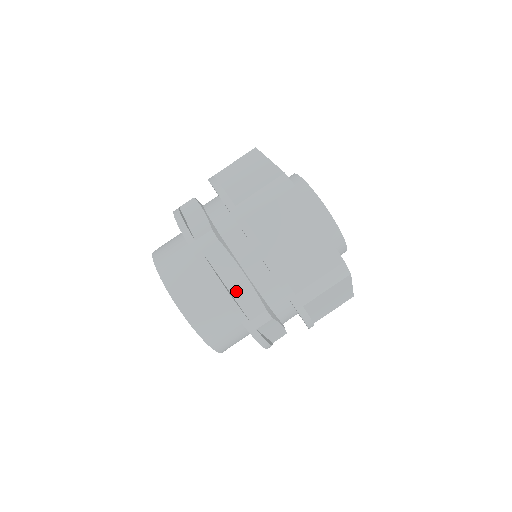
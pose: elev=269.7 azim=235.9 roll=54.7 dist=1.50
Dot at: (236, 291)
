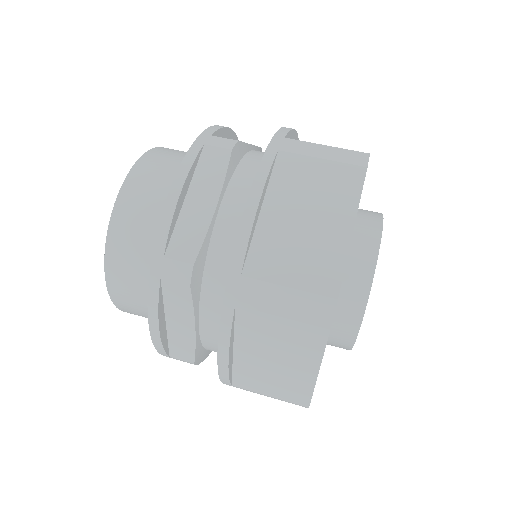
Dot at: occluded
